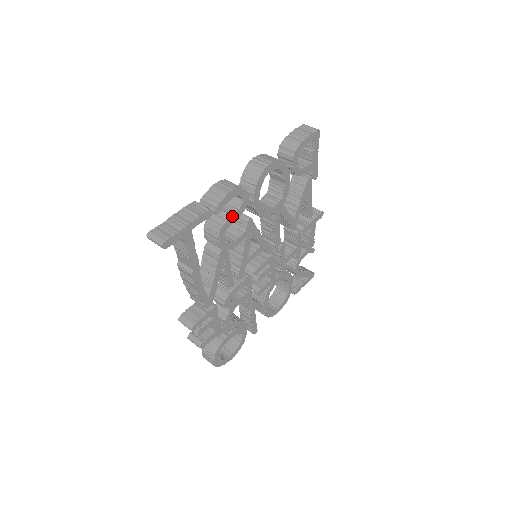
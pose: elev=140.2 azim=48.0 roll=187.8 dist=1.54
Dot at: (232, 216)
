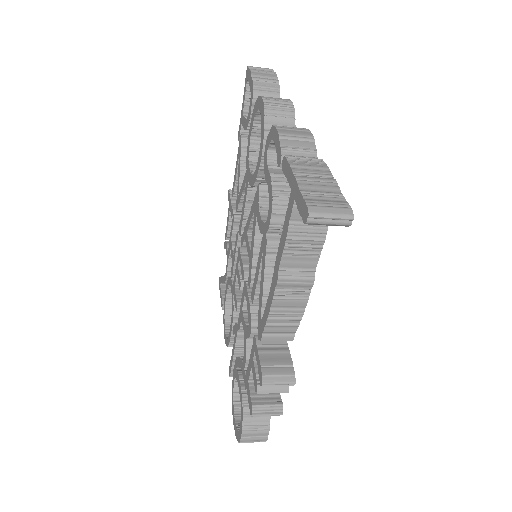
Dot at: occluded
